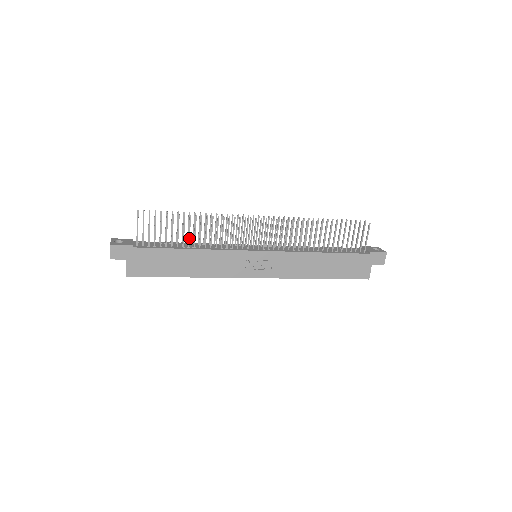
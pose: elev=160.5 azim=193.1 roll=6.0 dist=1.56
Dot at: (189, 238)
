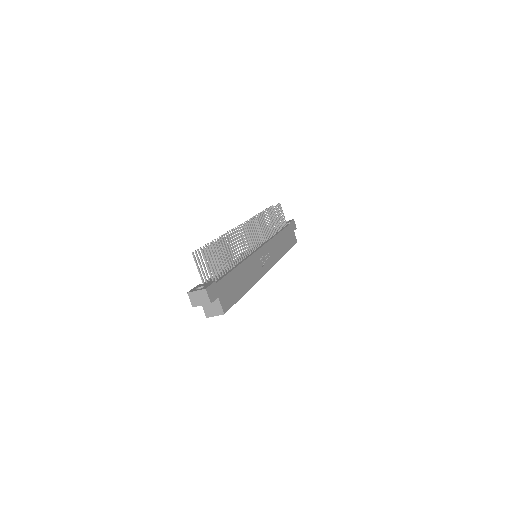
Dot at: (231, 258)
